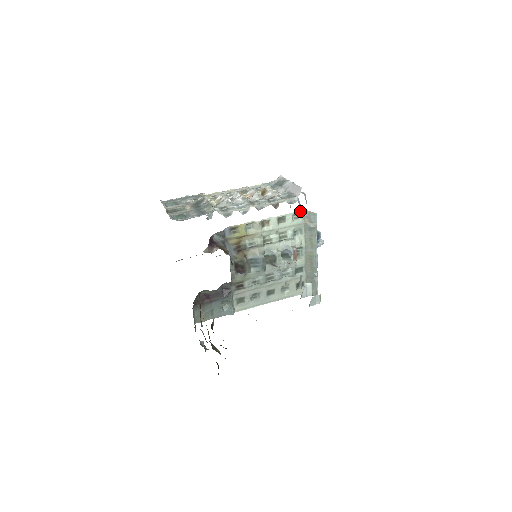
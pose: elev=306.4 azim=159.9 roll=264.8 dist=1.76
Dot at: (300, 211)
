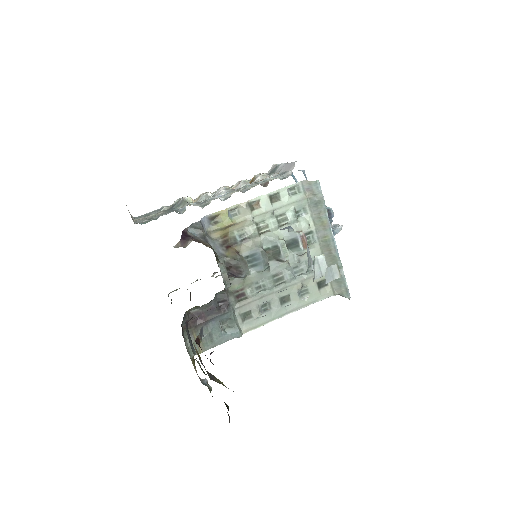
Dot at: (297, 183)
